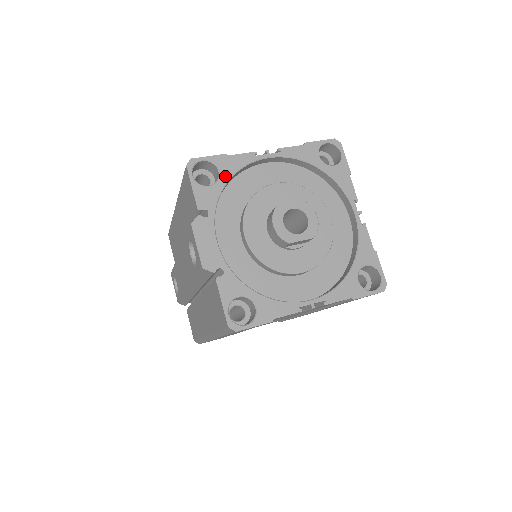
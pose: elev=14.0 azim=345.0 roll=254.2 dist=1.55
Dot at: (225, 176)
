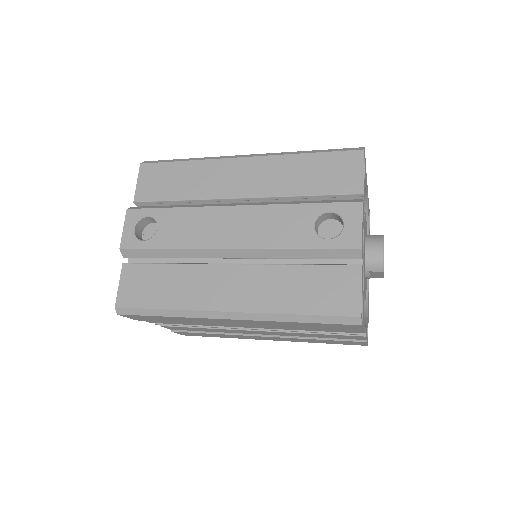
Dot at: (365, 182)
